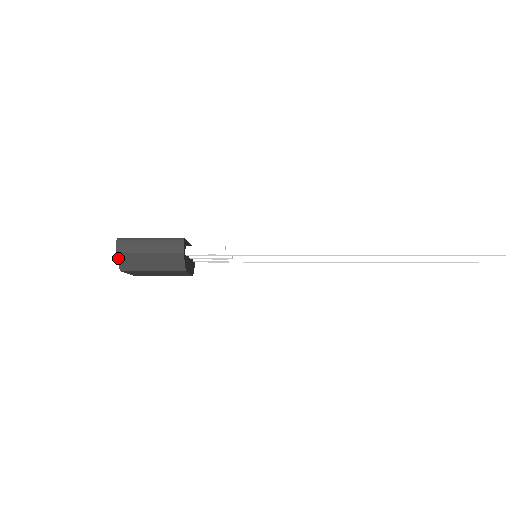
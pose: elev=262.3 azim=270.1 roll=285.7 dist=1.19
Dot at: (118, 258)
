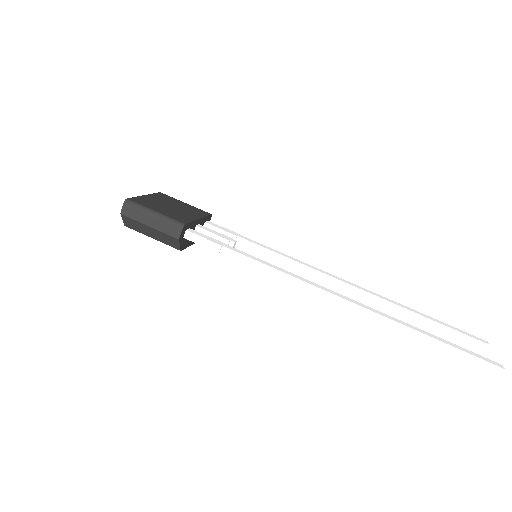
Dot at: (123, 217)
